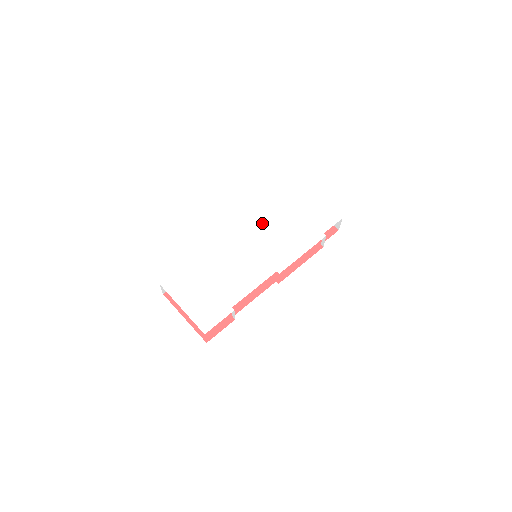
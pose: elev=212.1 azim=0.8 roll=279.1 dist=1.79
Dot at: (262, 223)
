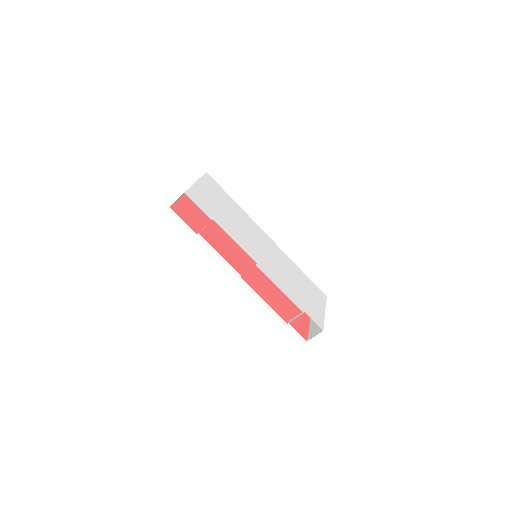
Dot at: (285, 260)
